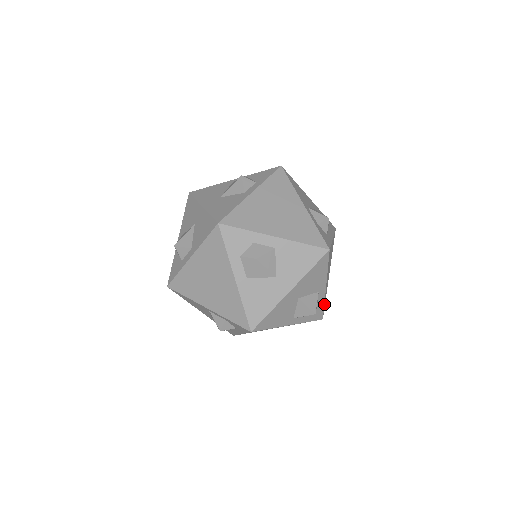
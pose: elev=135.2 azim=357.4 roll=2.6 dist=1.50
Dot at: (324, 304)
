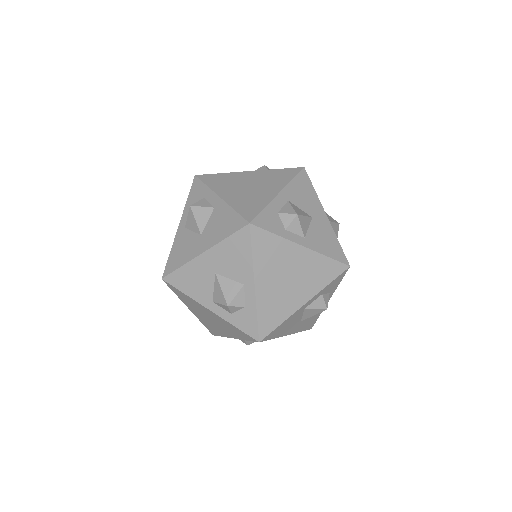
Dot at: (261, 318)
